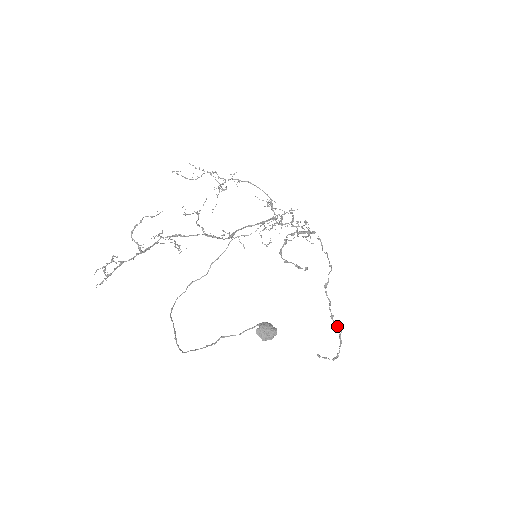
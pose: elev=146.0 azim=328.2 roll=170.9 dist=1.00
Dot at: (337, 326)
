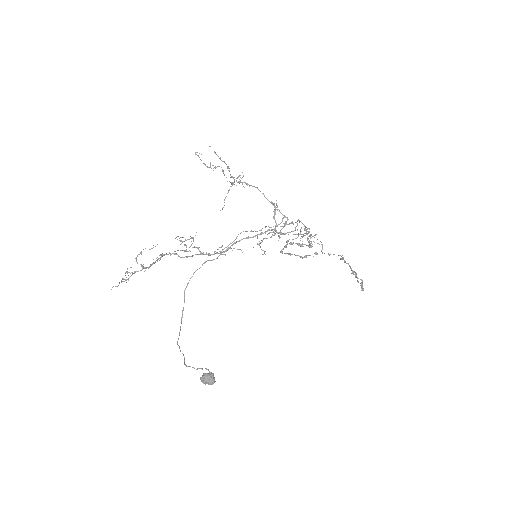
Dot at: (358, 278)
